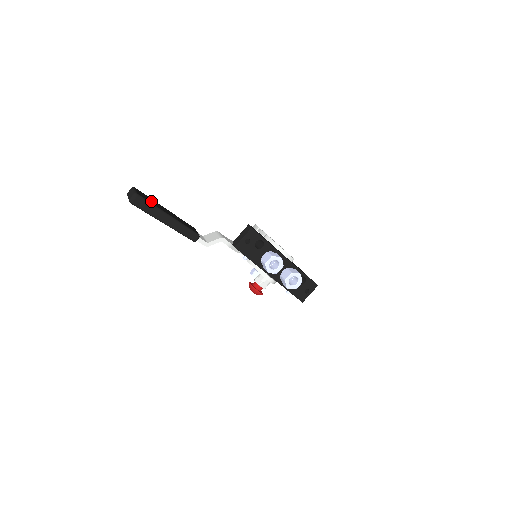
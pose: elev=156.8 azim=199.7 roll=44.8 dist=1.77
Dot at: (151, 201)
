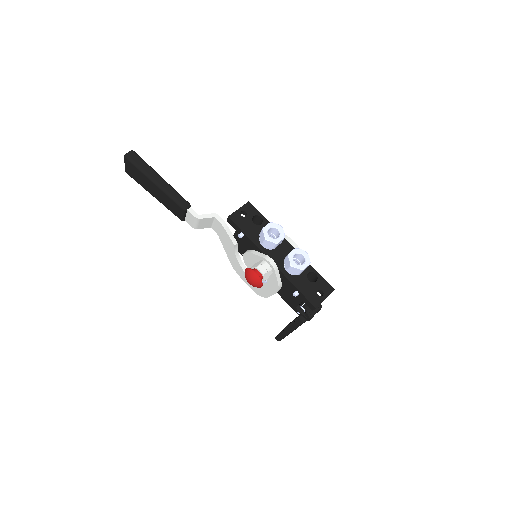
Dot at: occluded
